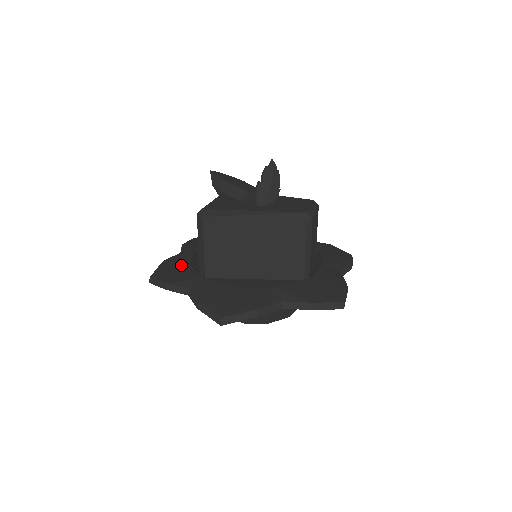
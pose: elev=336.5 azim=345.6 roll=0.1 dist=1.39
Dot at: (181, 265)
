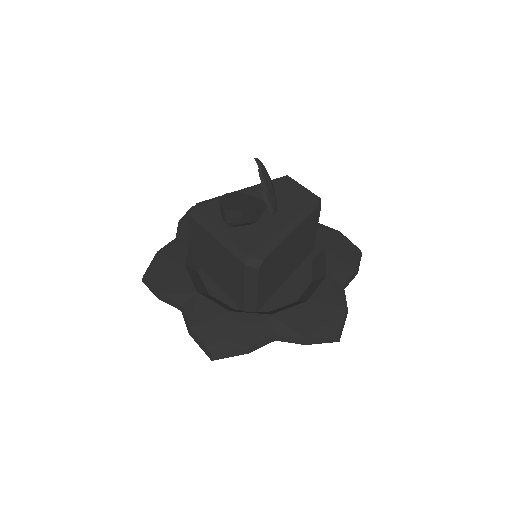
Dot at: (224, 319)
